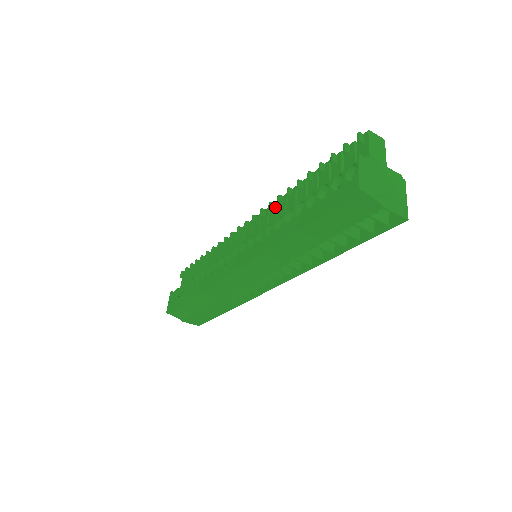
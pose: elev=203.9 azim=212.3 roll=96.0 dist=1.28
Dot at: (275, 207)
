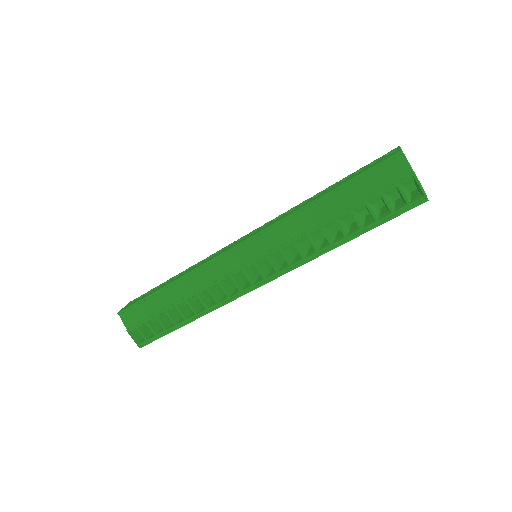
Dot at: occluded
